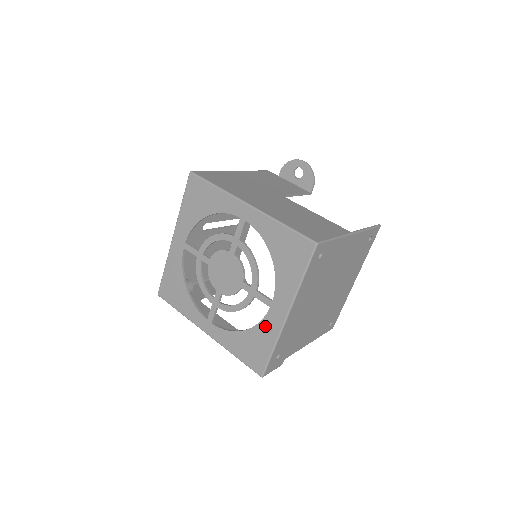
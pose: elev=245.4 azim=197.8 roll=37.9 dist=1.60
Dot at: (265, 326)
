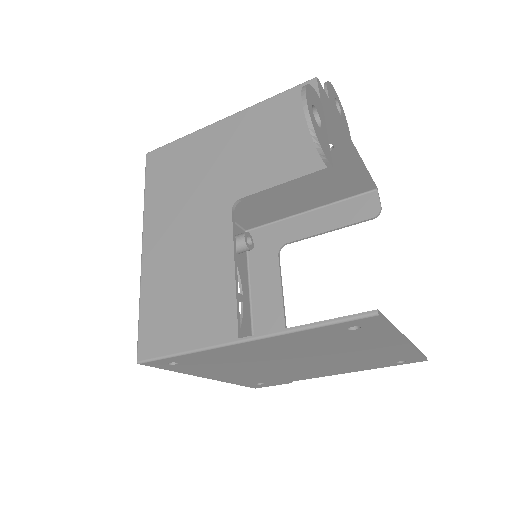
Dot at: occluded
